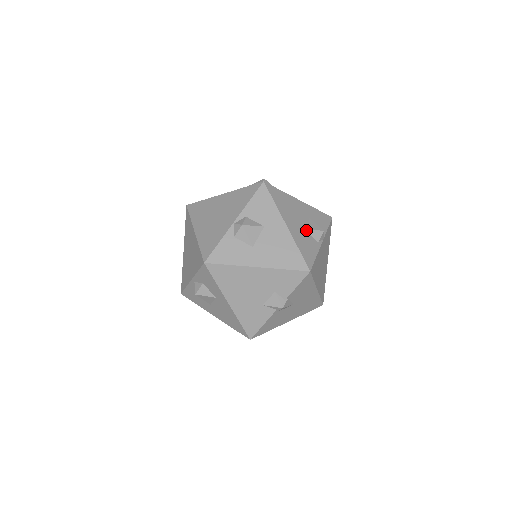
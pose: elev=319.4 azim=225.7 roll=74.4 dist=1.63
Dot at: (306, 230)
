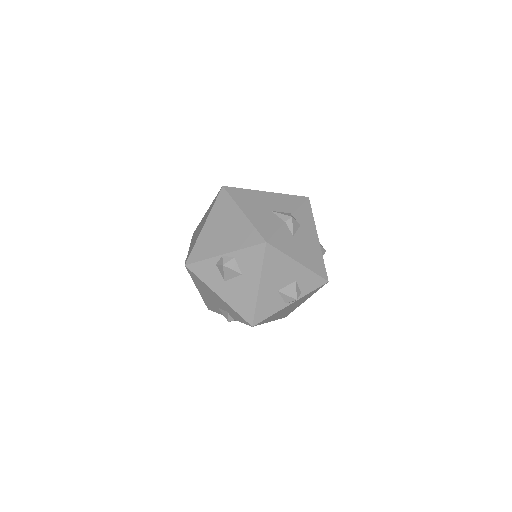
Dot at: (280, 292)
